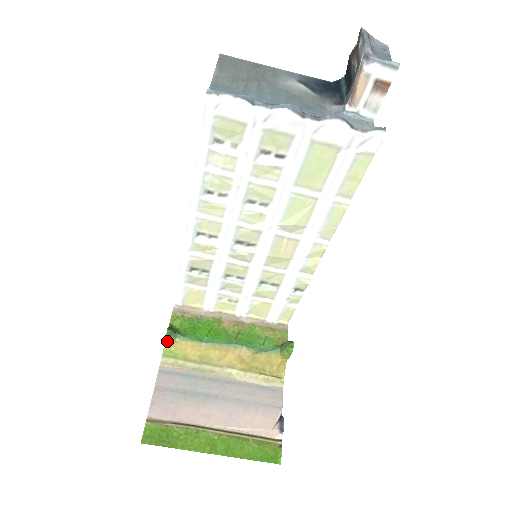
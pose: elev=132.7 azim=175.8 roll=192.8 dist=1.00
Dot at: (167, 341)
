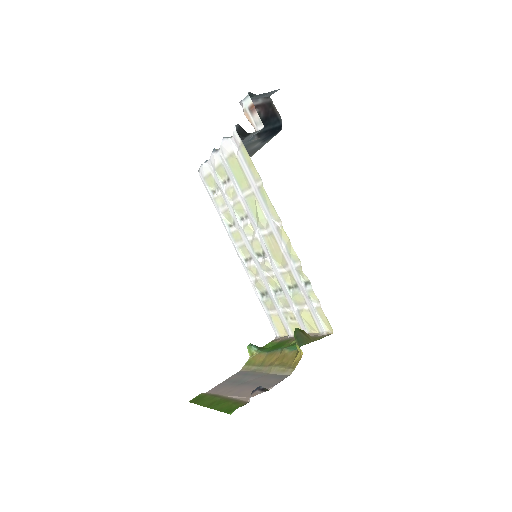
Dot at: (251, 354)
